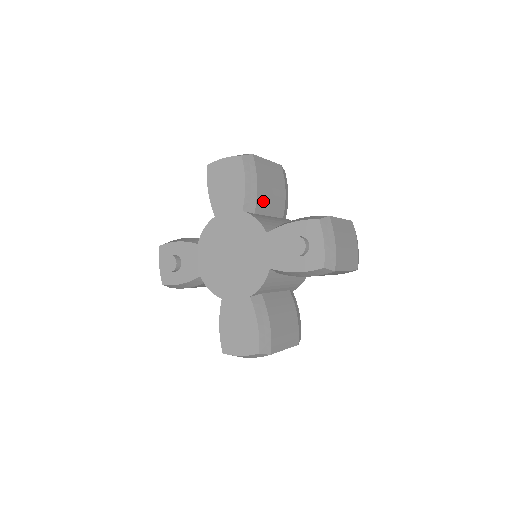
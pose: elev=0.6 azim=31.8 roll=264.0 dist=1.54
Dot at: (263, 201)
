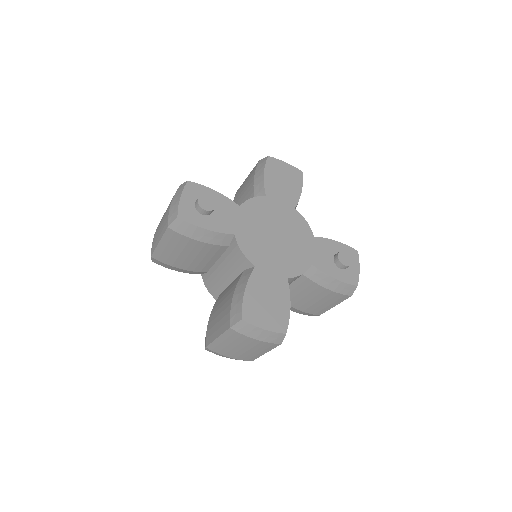
Dot at: occluded
